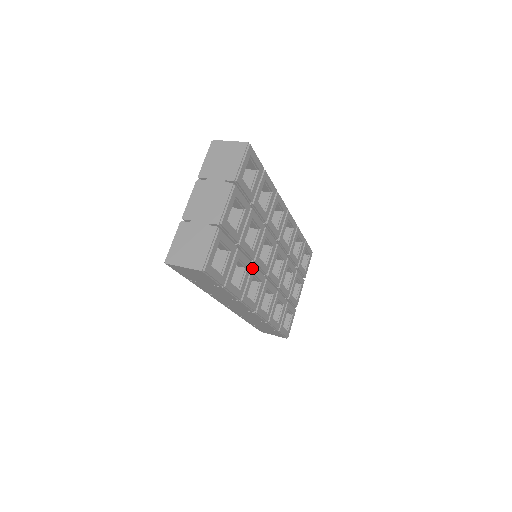
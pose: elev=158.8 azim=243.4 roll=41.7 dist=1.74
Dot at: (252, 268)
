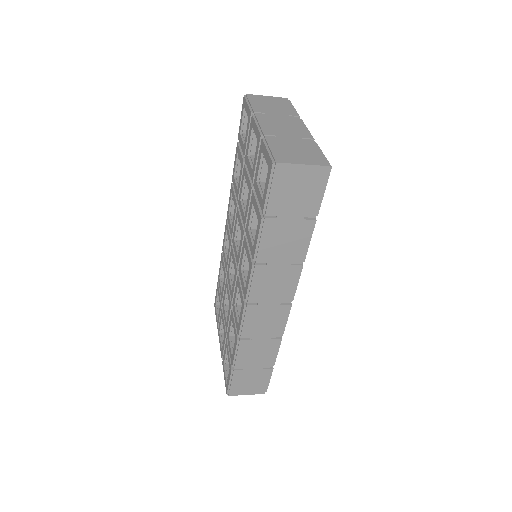
Dot at: occluded
